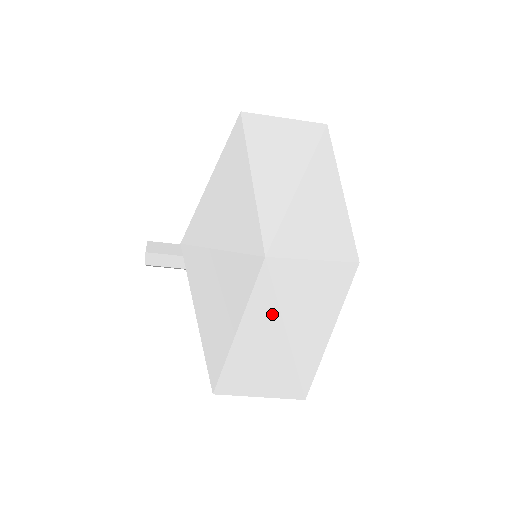
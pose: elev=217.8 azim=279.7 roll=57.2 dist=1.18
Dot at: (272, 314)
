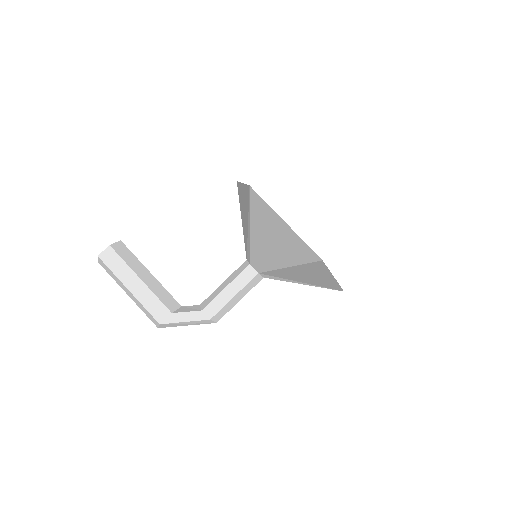
Dot at: occluded
